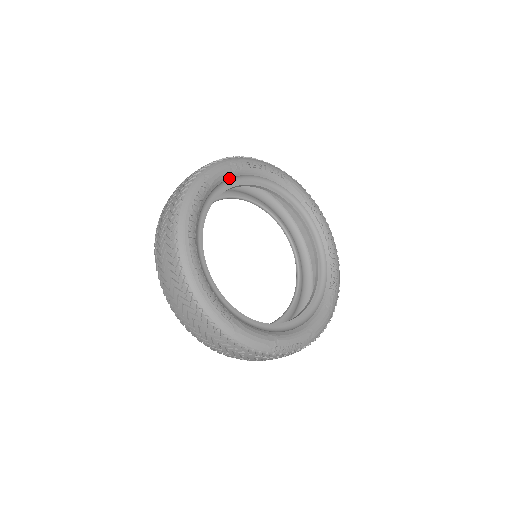
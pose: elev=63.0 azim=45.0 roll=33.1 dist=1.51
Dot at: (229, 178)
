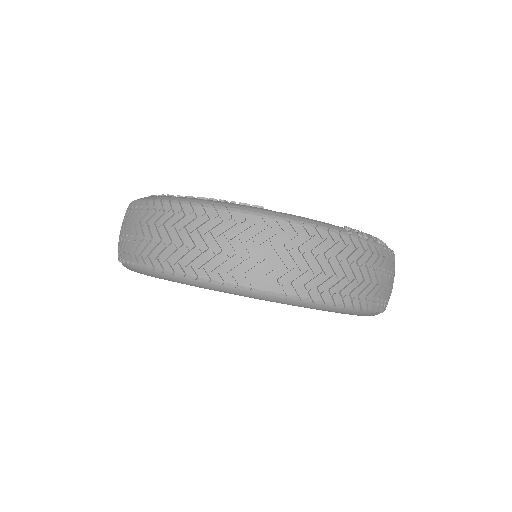
Dot at: occluded
